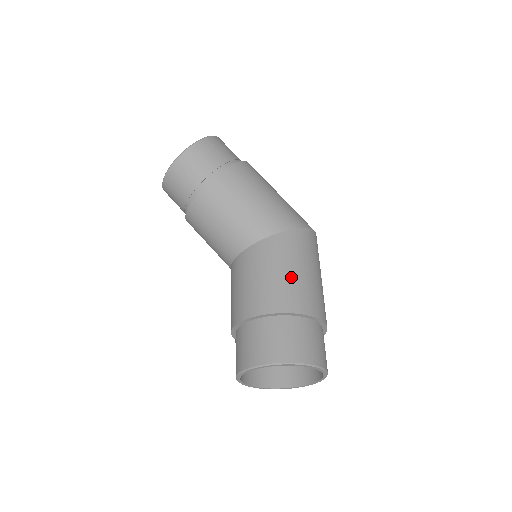
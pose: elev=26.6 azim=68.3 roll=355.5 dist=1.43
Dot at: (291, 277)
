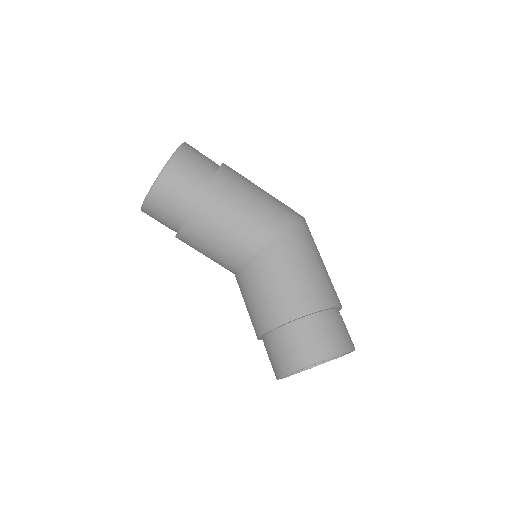
Dot at: (306, 276)
